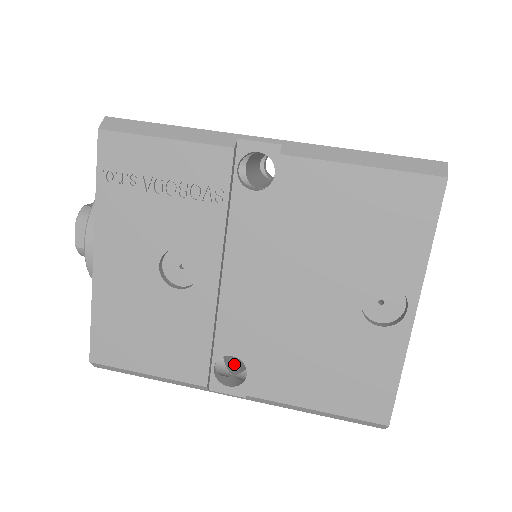
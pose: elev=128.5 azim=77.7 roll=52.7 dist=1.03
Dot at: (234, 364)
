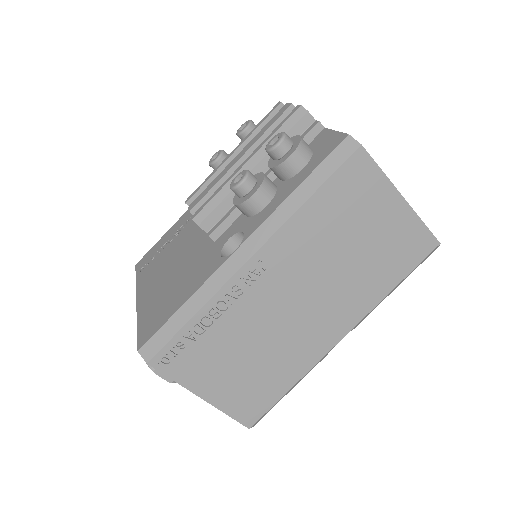
Dot at: occluded
